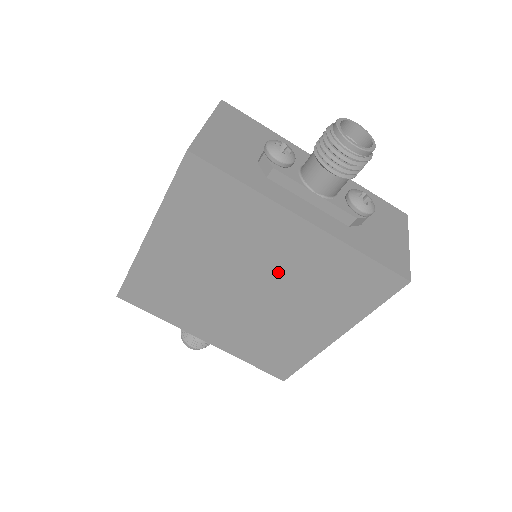
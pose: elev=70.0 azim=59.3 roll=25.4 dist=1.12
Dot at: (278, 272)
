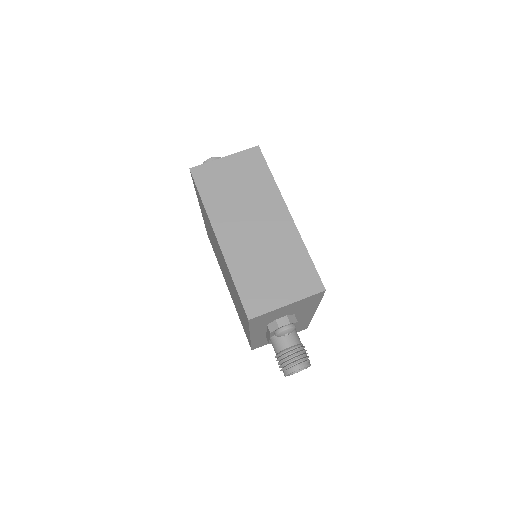
Dot at: (234, 297)
